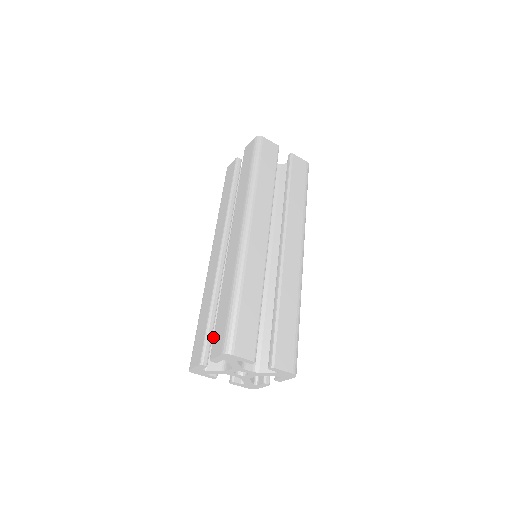
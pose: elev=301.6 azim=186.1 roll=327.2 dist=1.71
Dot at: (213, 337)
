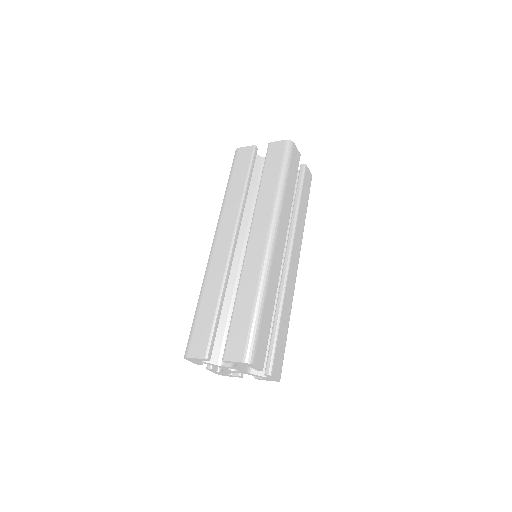
Dot at: (227, 338)
